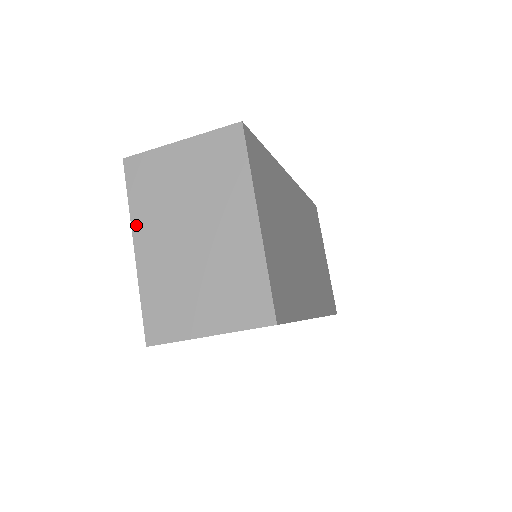
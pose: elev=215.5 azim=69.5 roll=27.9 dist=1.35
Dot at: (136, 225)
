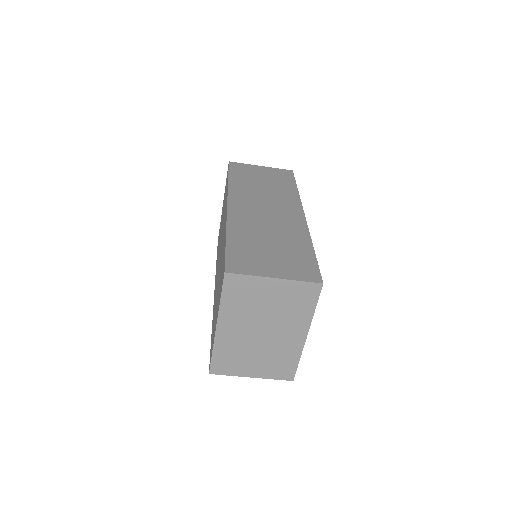
Dot at: (222, 315)
